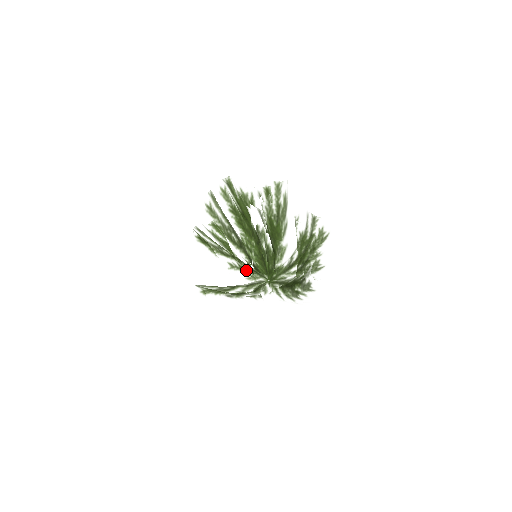
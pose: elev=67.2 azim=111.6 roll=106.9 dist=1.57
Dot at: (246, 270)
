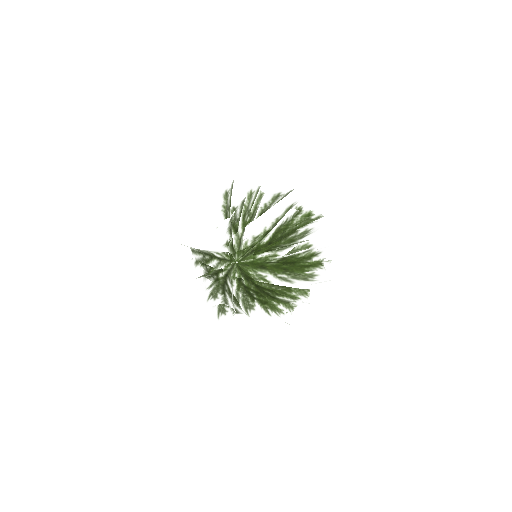
Dot at: occluded
